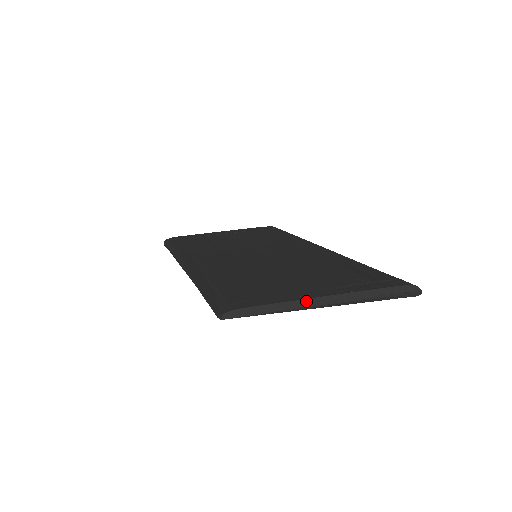
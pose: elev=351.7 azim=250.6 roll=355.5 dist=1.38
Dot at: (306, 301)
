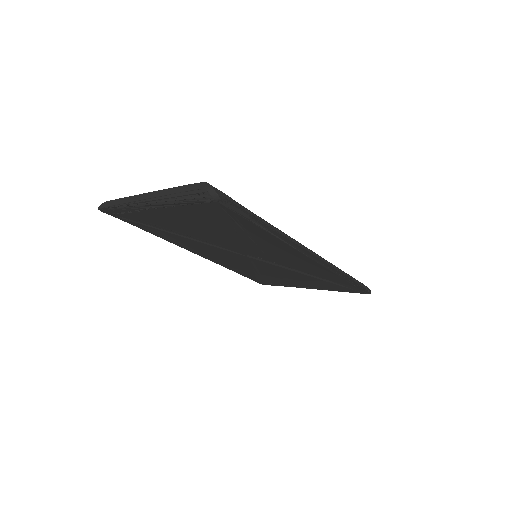
Dot at: (136, 197)
